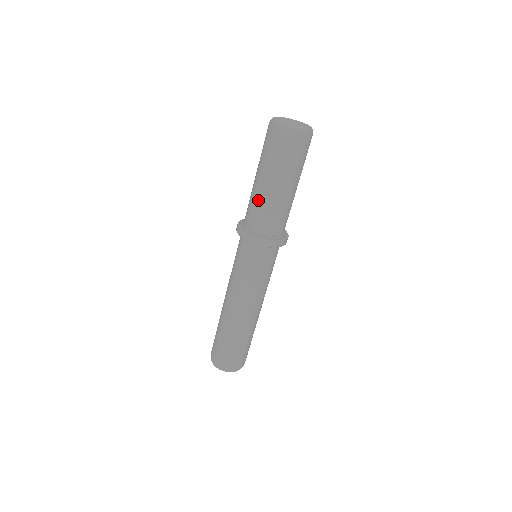
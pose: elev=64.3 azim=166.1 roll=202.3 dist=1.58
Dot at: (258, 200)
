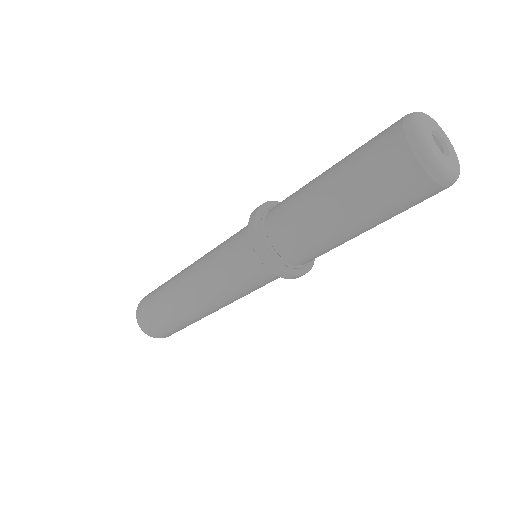
Dot at: (301, 197)
